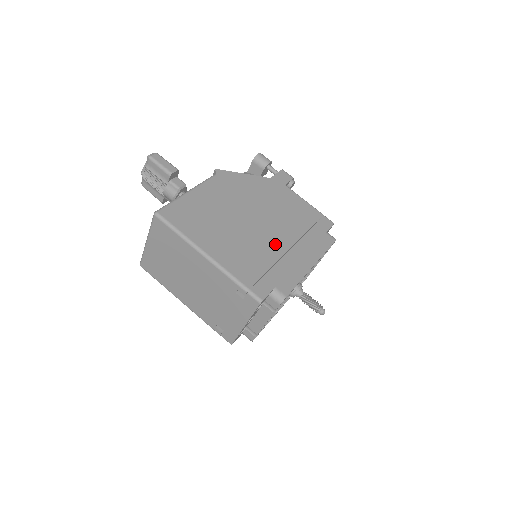
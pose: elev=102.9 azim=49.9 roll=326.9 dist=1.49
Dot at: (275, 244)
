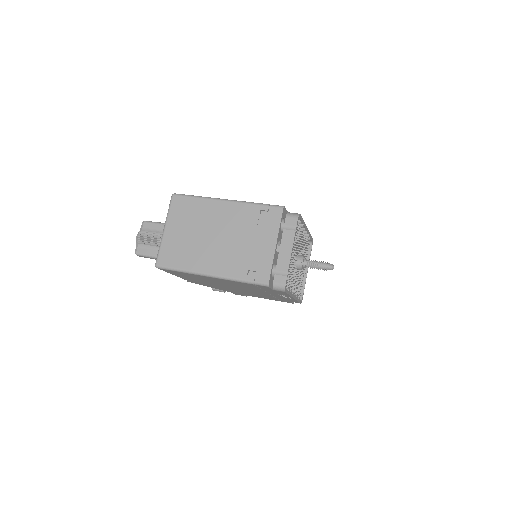
Dot at: occluded
